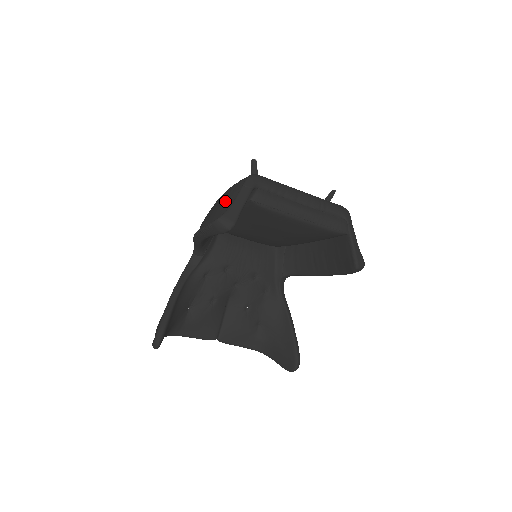
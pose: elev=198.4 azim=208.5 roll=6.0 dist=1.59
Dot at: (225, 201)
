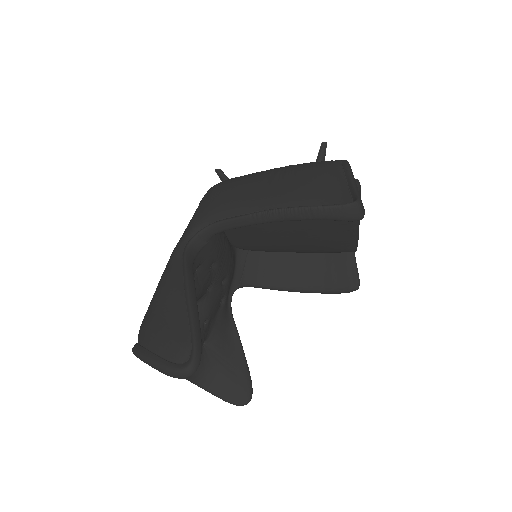
Dot at: (331, 181)
